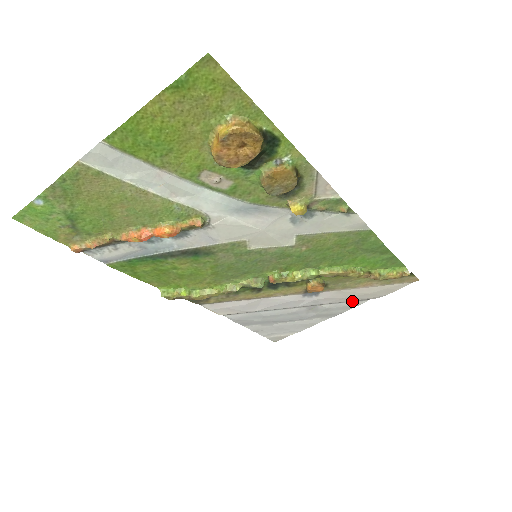
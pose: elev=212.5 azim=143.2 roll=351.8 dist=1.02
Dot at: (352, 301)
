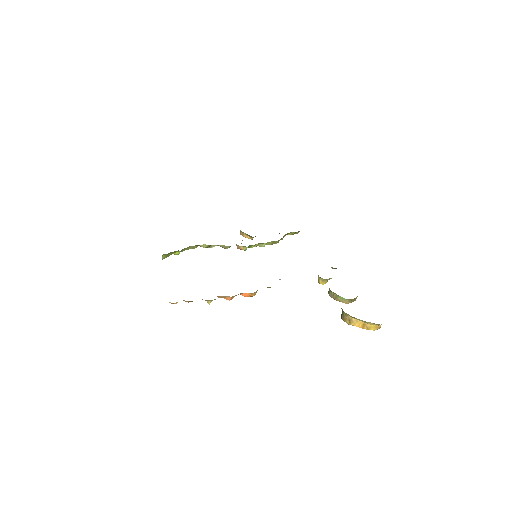
Dot at: occluded
